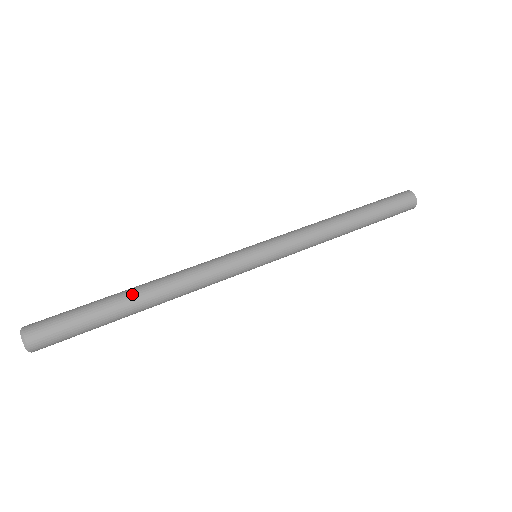
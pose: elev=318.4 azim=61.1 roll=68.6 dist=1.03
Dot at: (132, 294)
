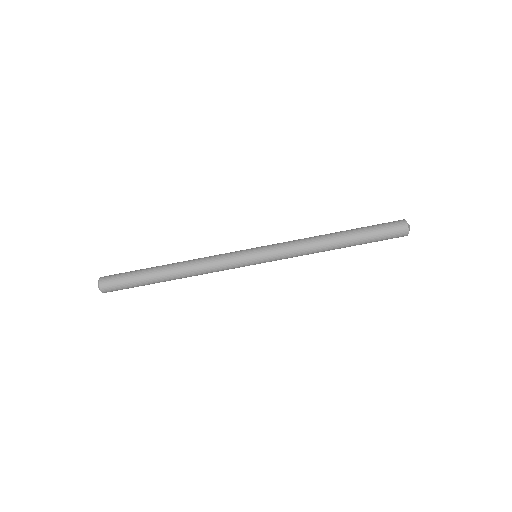
Dot at: (163, 269)
